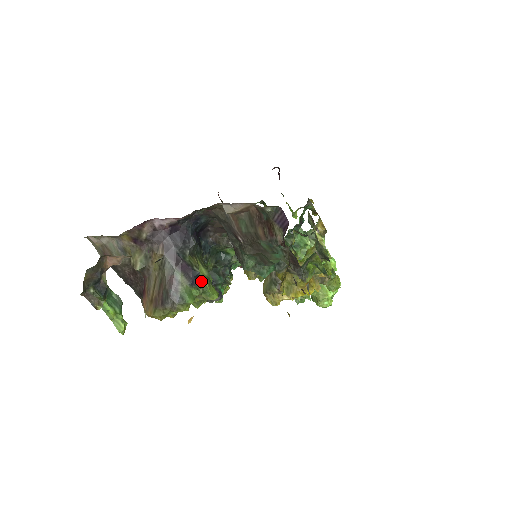
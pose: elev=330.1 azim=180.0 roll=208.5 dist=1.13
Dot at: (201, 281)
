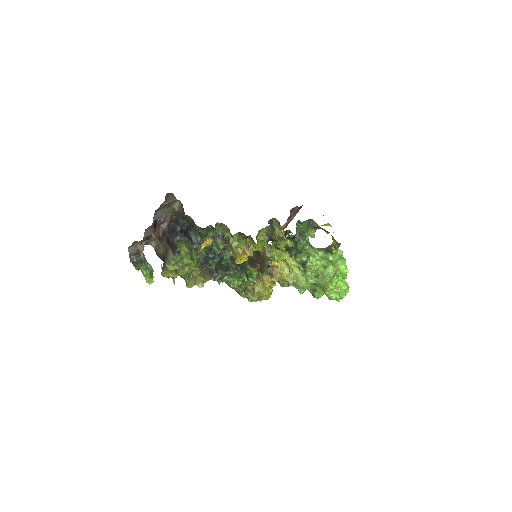
Dot at: (181, 254)
